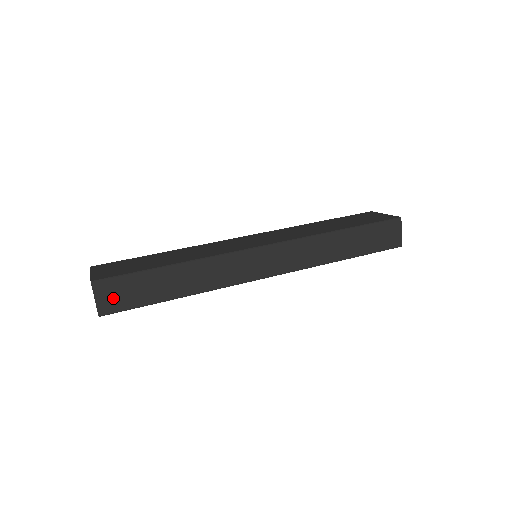
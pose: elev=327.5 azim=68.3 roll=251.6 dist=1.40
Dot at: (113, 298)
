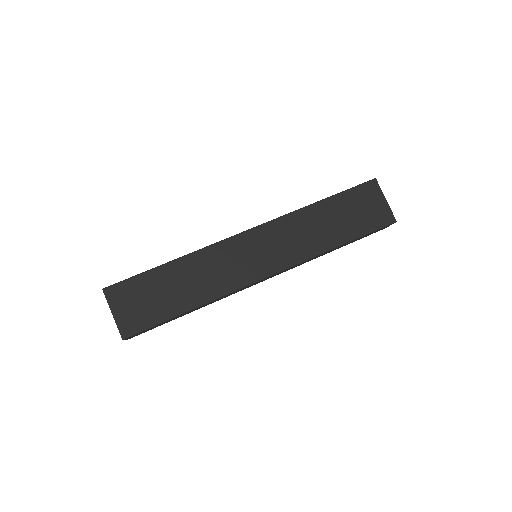
Dot at: occluded
